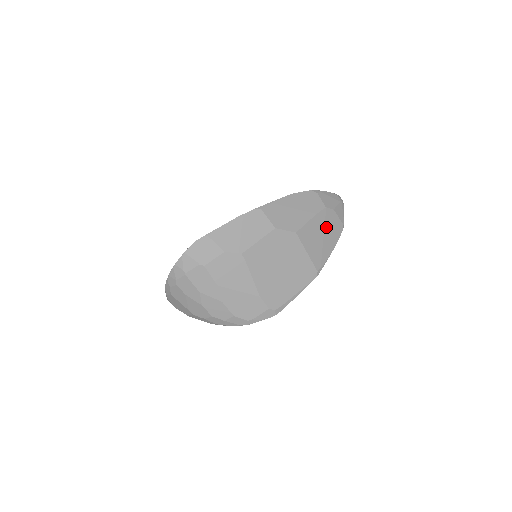
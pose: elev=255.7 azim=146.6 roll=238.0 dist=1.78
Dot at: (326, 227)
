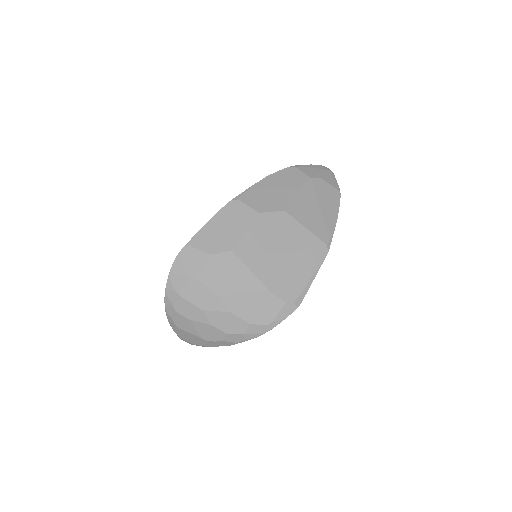
Dot at: (319, 197)
